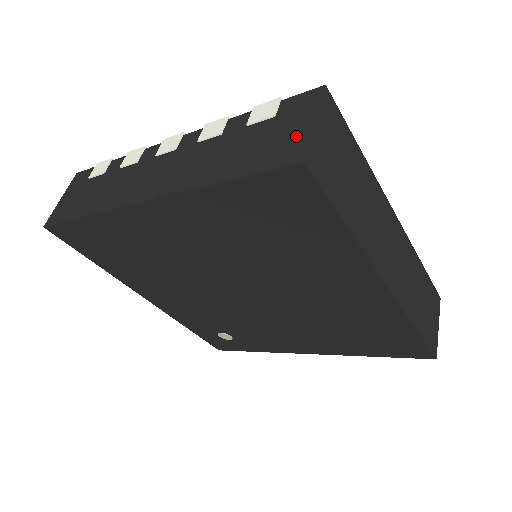
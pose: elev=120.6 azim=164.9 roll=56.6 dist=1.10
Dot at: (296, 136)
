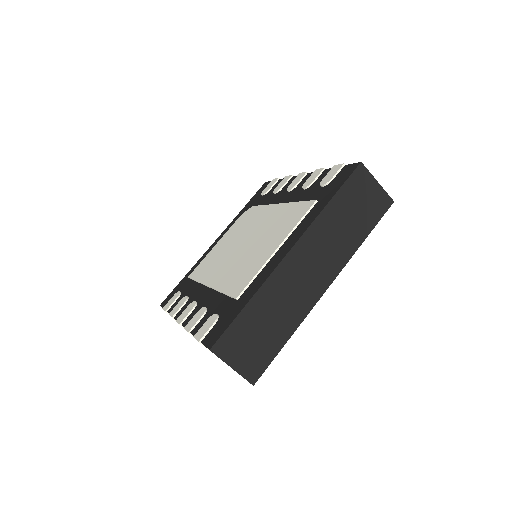
Dot at: occluded
